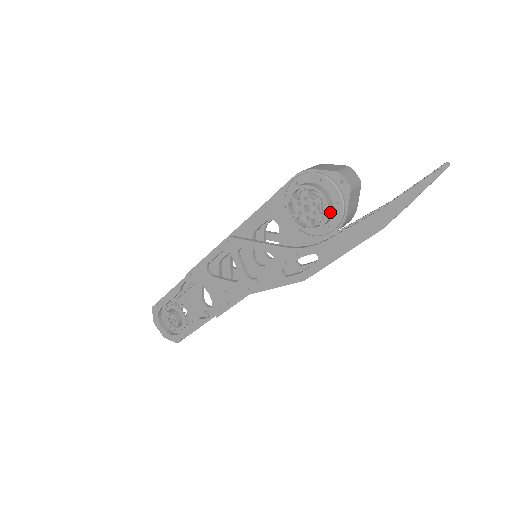
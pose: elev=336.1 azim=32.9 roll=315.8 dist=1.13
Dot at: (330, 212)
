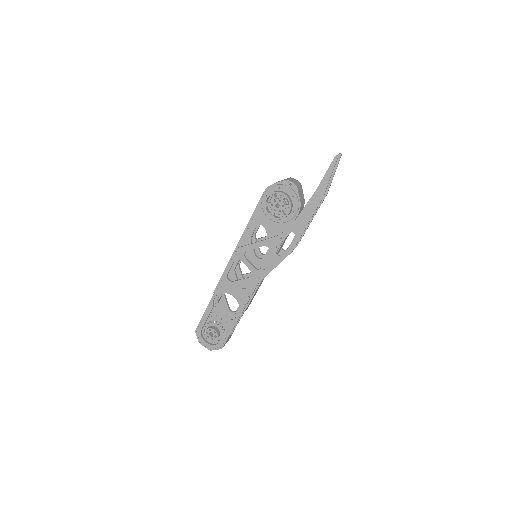
Dot at: (291, 202)
